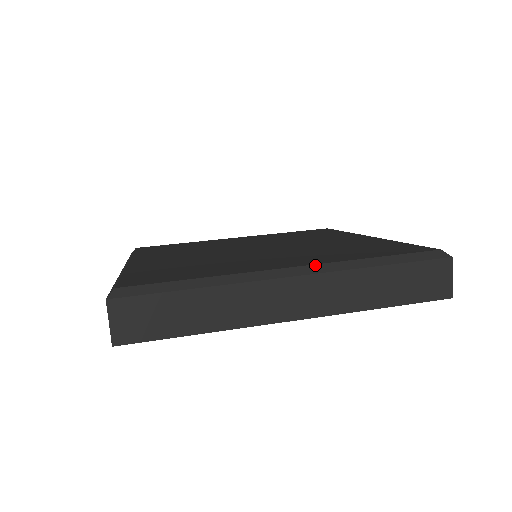
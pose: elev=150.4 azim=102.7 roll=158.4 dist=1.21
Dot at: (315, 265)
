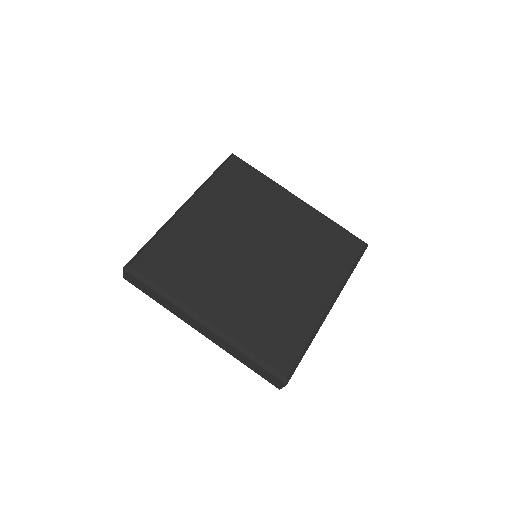
Dot at: (336, 294)
